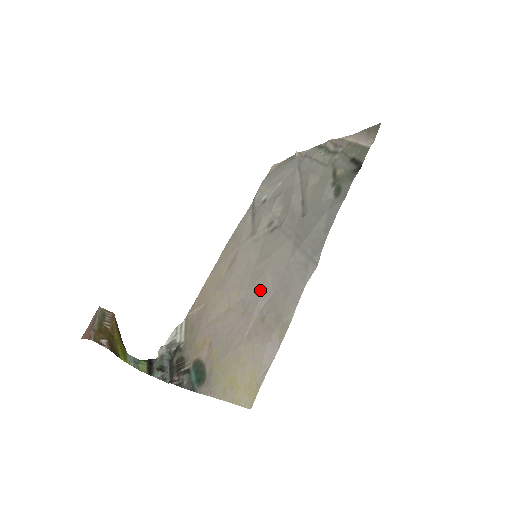
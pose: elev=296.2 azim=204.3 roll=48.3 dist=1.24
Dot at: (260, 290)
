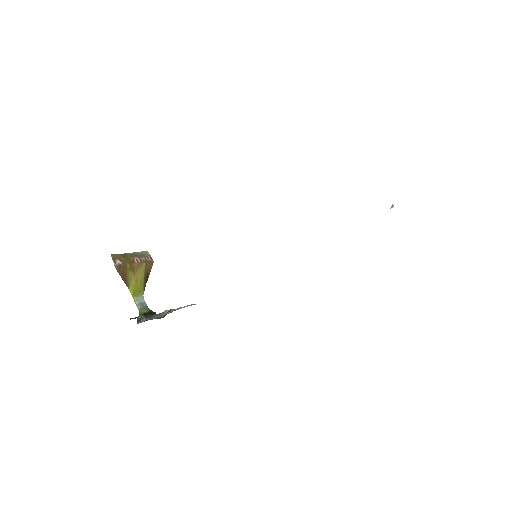
Dot at: occluded
